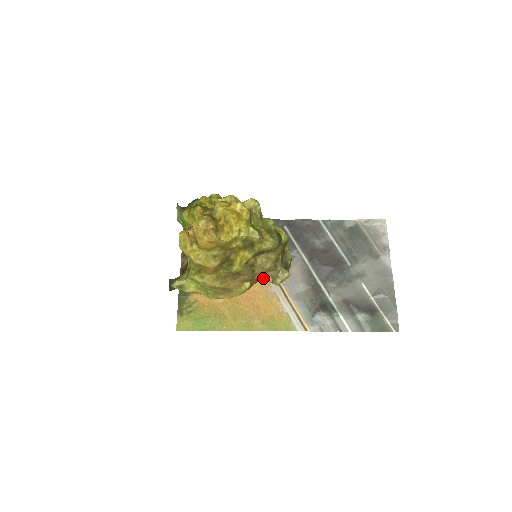
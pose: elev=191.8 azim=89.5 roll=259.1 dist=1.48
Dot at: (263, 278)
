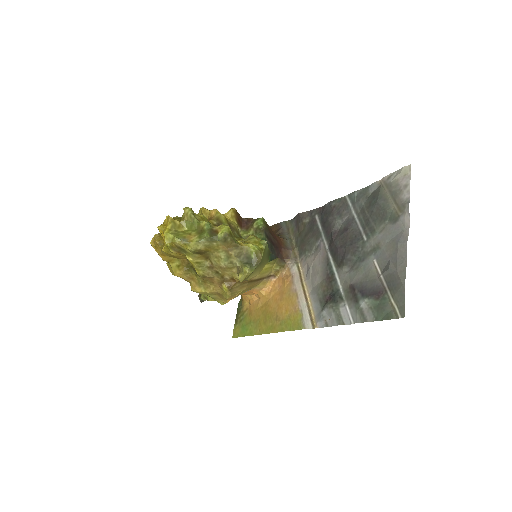
Dot at: (235, 277)
